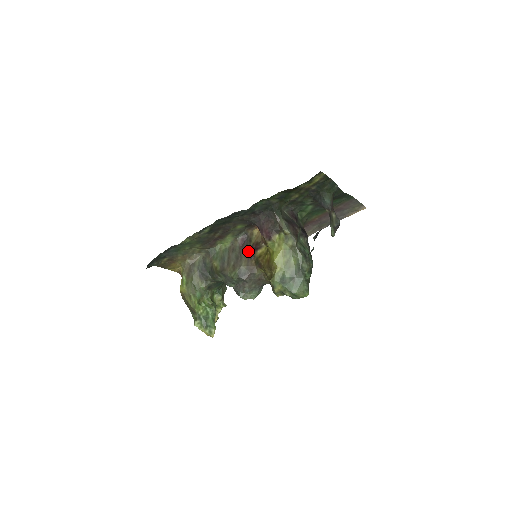
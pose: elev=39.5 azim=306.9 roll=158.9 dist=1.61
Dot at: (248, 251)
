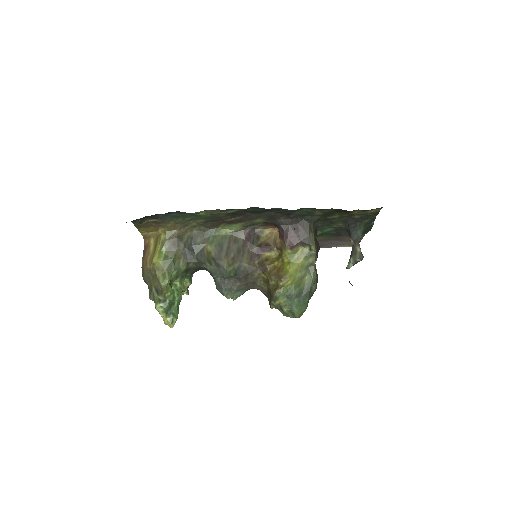
Dot at: (253, 249)
